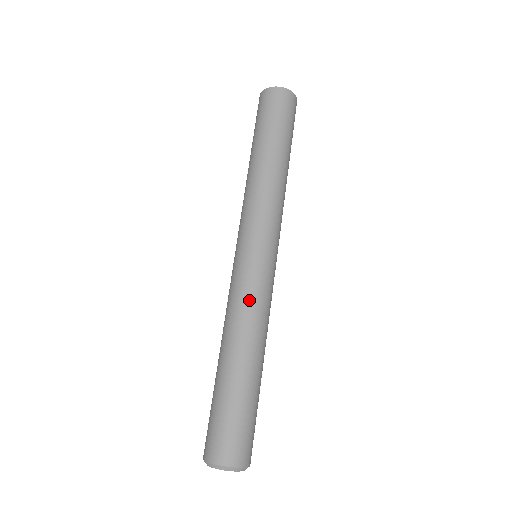
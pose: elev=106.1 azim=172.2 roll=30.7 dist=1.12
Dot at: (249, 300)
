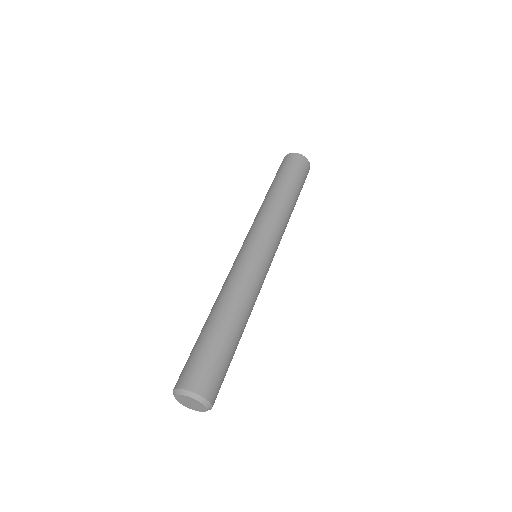
Dot at: (234, 275)
